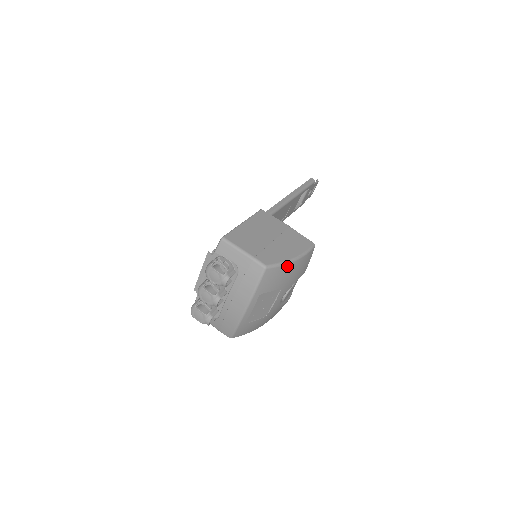
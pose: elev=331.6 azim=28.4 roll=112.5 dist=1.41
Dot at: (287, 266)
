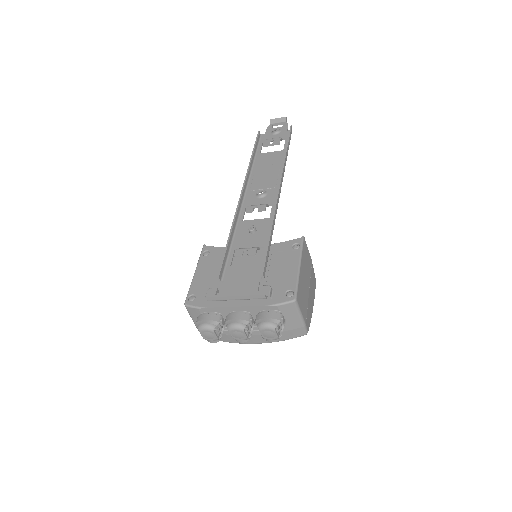
Dot at: occluded
